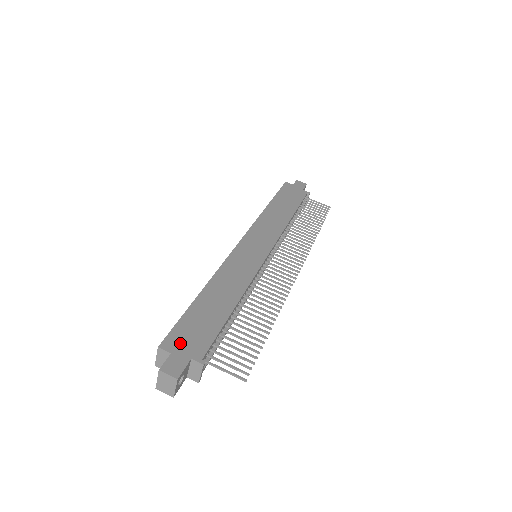
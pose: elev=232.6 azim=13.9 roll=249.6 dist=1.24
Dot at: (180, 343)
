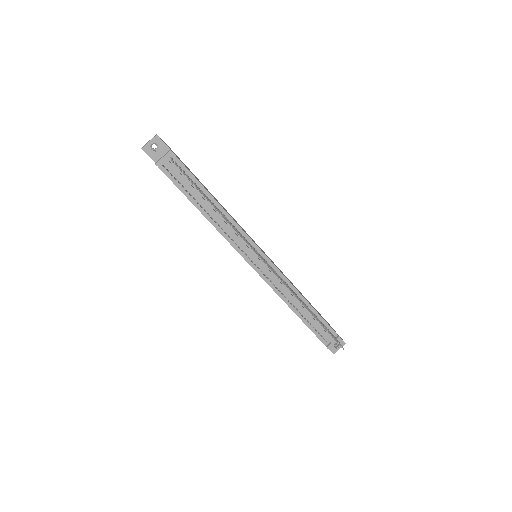
Dot at: (175, 154)
